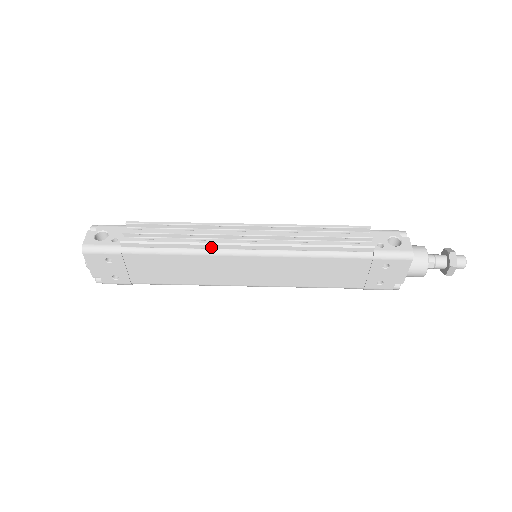
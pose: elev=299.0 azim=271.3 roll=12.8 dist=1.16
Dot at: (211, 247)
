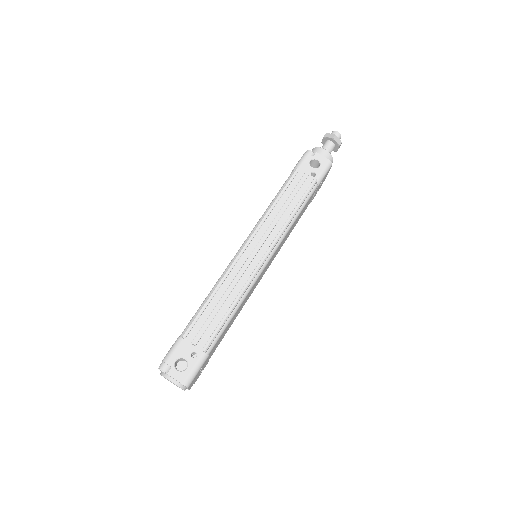
Dot at: (249, 285)
